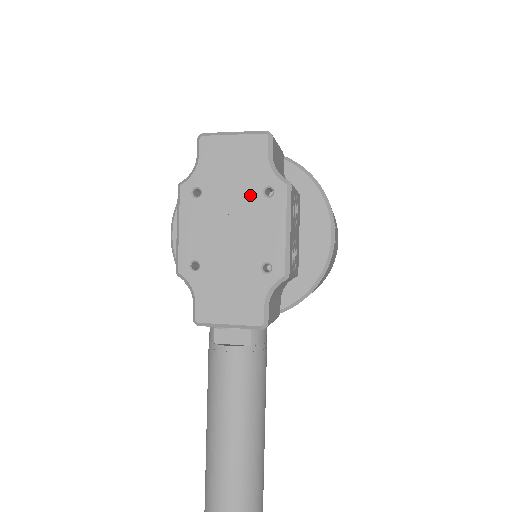
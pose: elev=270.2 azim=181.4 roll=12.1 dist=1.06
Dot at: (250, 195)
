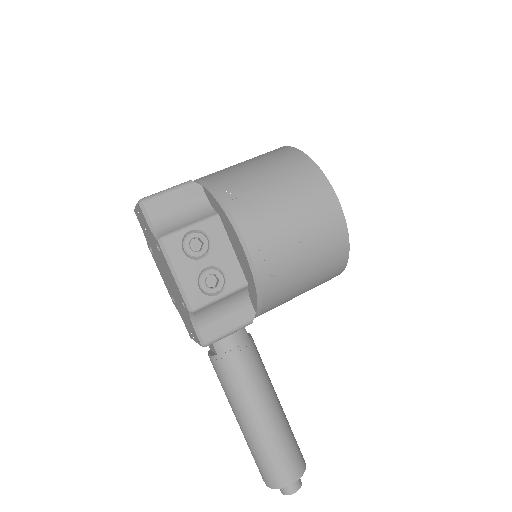
Dot at: (157, 251)
